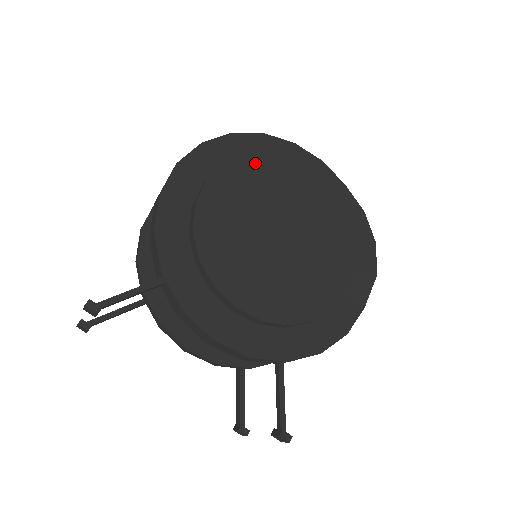
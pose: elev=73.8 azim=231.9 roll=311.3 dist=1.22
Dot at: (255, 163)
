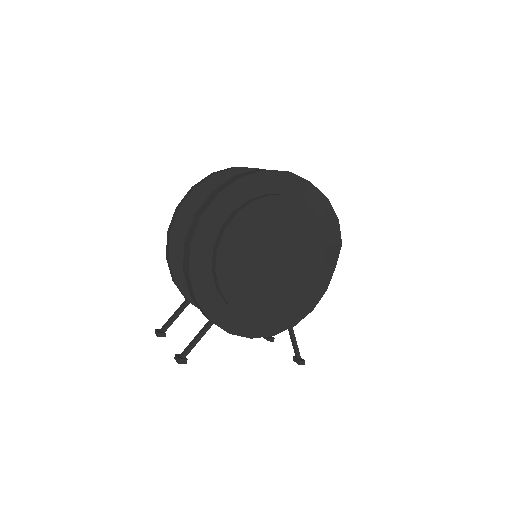
Dot at: (244, 216)
